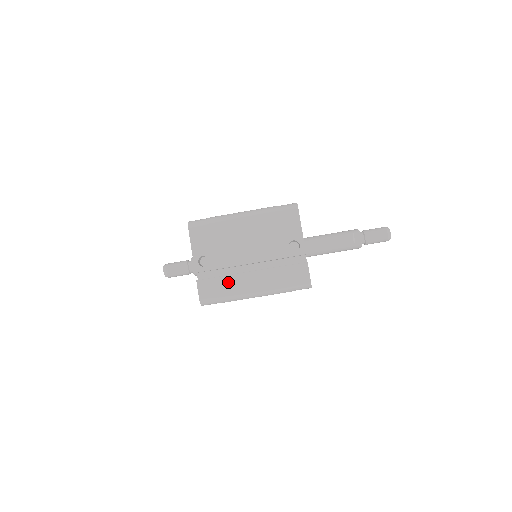
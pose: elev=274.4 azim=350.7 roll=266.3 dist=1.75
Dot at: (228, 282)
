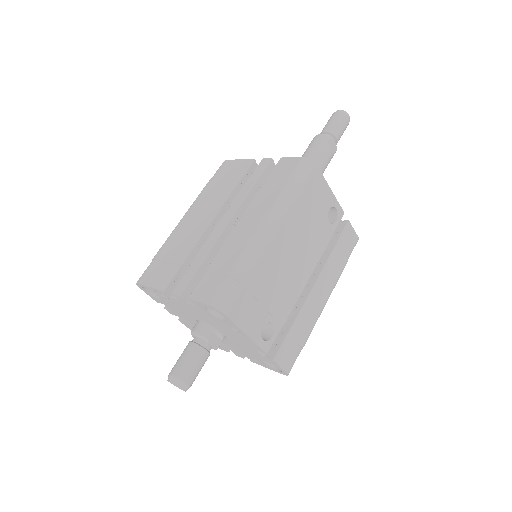
Dot at: (302, 323)
